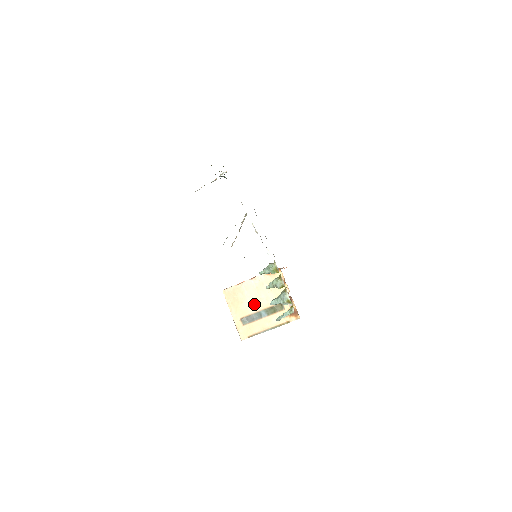
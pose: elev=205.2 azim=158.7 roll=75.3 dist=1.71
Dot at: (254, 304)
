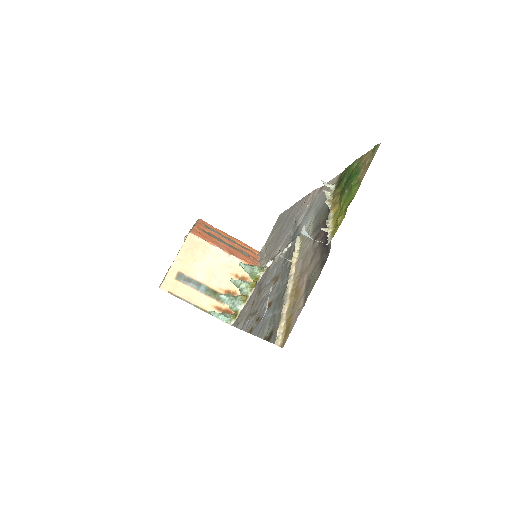
Dot at: (204, 273)
